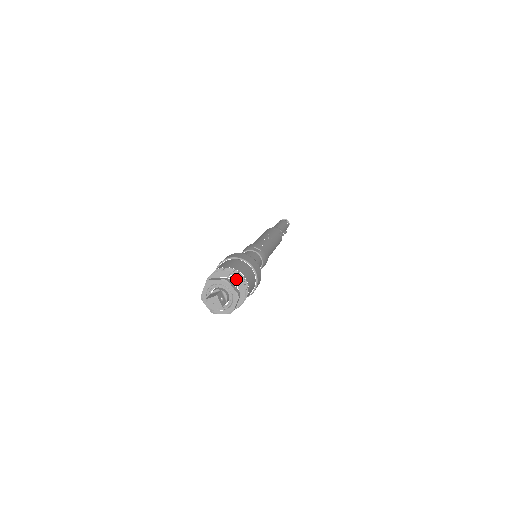
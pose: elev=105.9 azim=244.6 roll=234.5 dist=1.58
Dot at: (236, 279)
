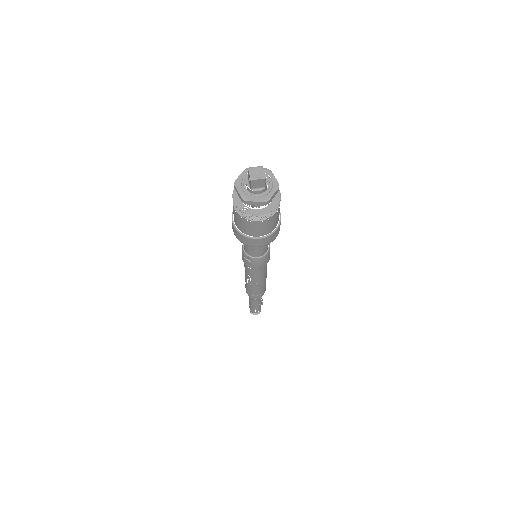
Dot at: occluded
